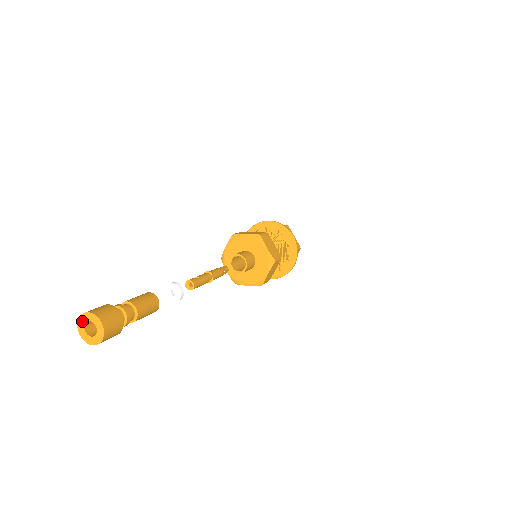
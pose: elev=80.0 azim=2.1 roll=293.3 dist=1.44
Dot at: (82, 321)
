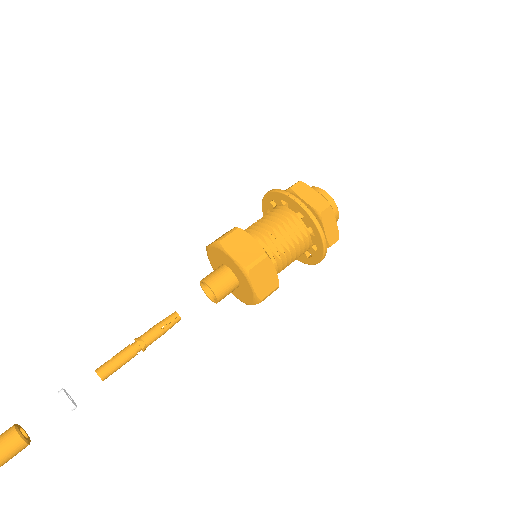
Dot at: out of frame
